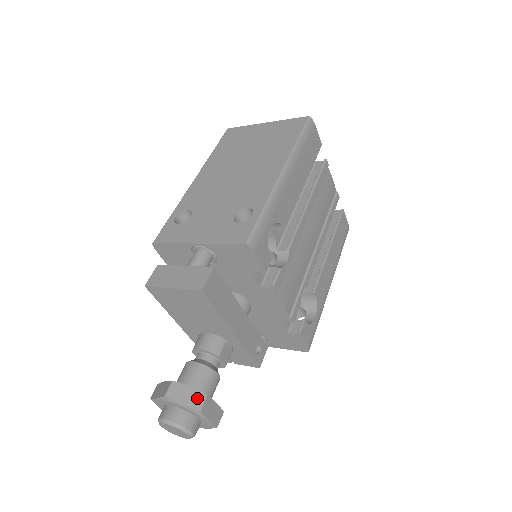
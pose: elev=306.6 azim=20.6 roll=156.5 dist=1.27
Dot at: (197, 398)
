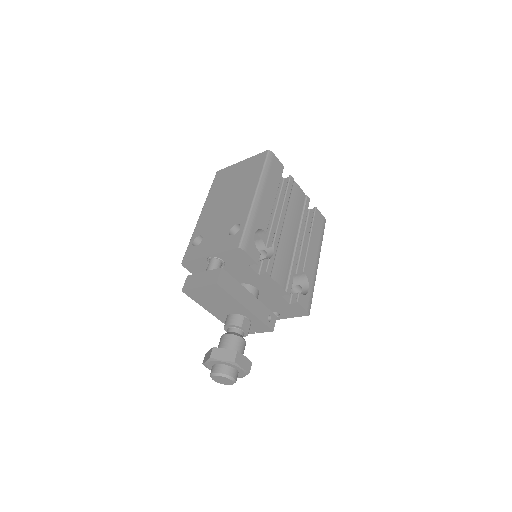
Dot at: (231, 354)
